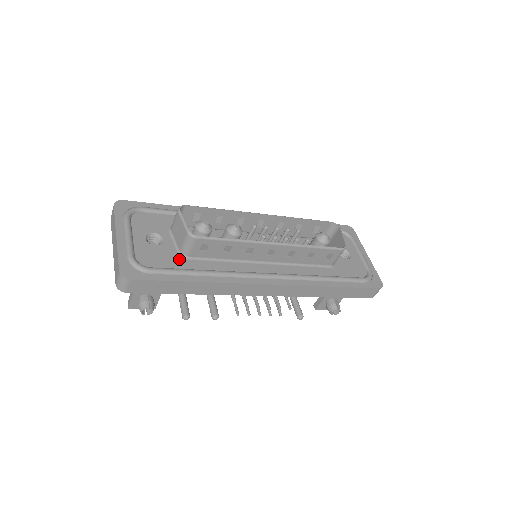
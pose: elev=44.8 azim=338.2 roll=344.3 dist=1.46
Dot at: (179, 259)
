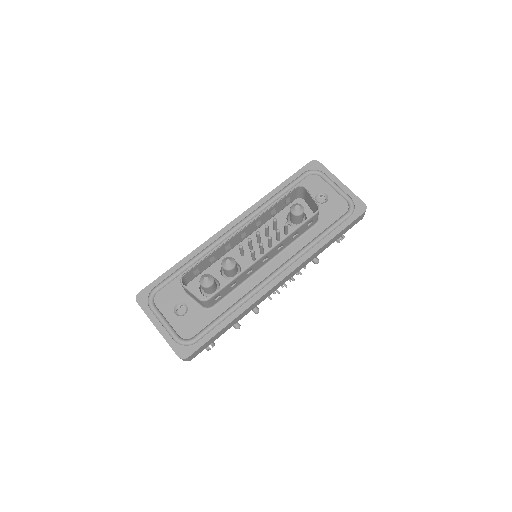
Dot at: (207, 313)
